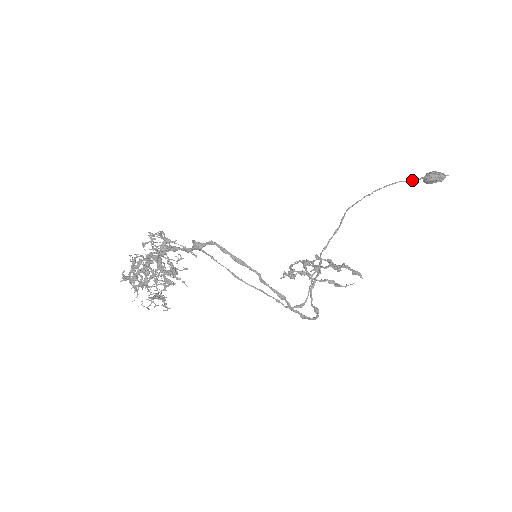
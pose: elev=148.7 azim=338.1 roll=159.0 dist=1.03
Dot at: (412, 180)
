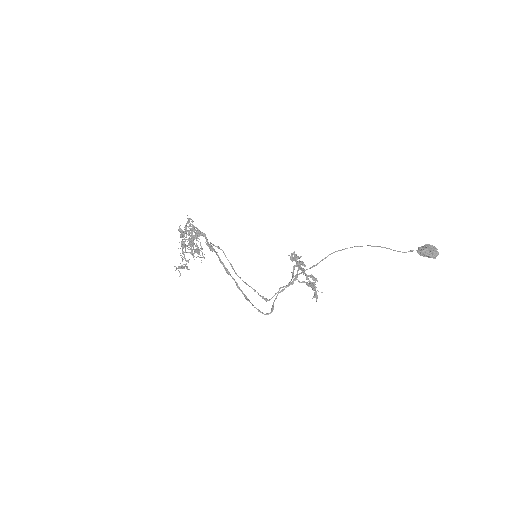
Dot at: (399, 251)
